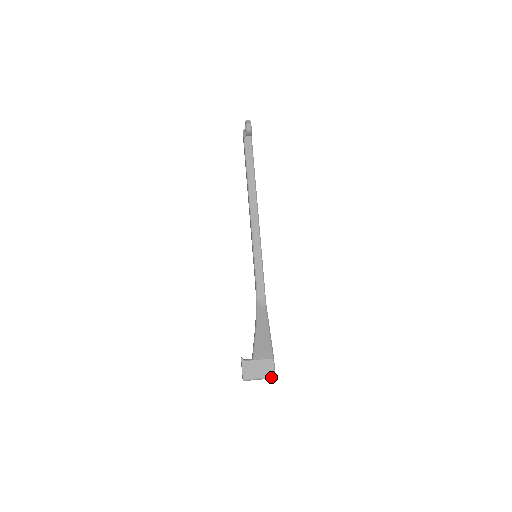
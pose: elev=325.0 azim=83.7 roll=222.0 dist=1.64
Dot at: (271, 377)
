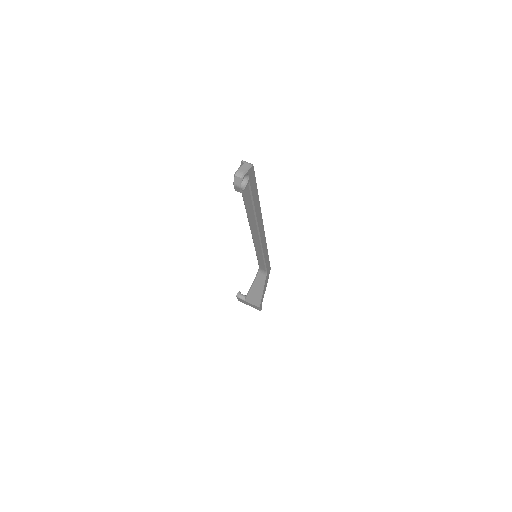
Dot at: (257, 309)
